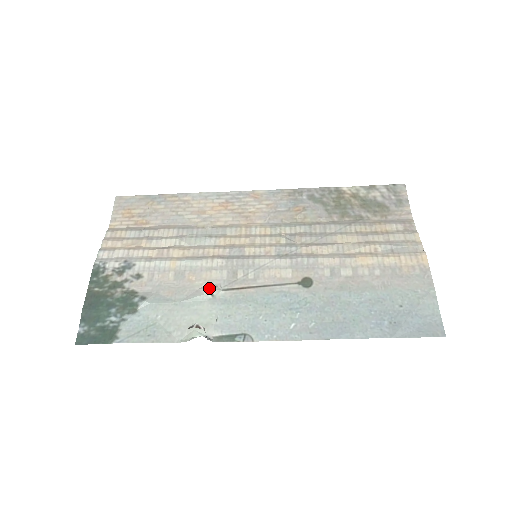
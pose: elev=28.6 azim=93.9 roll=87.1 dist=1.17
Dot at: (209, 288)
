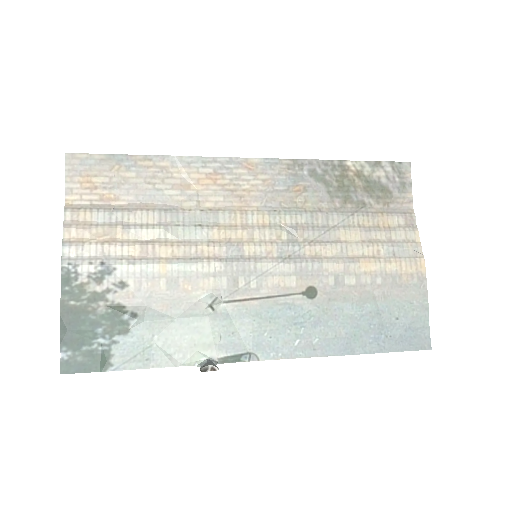
Dot at: (210, 302)
